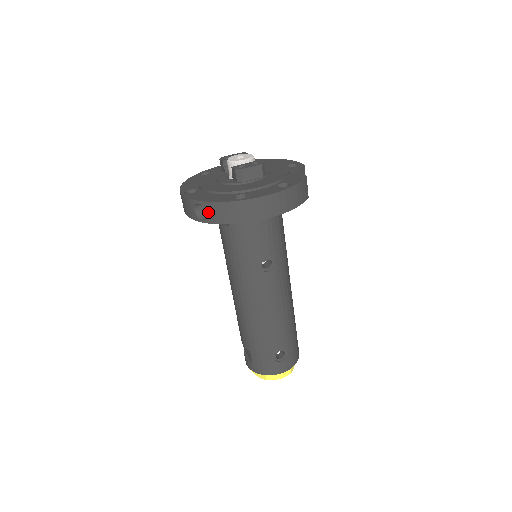
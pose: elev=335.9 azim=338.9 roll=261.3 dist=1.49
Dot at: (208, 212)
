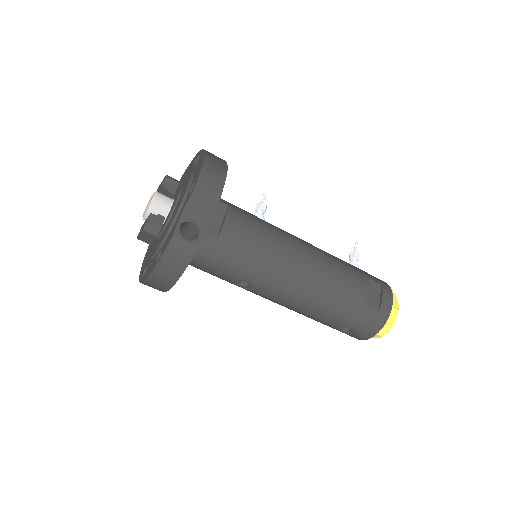
Dot at: occluded
